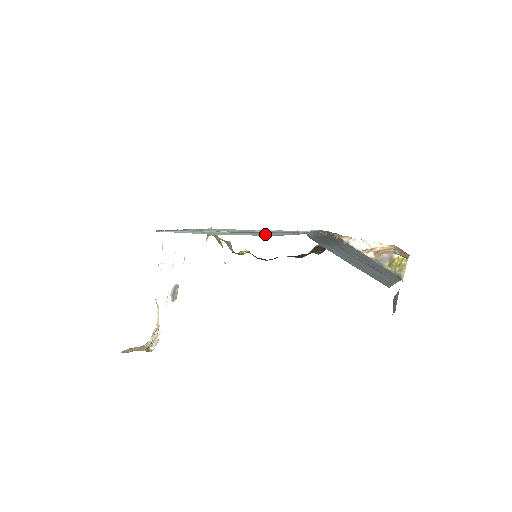
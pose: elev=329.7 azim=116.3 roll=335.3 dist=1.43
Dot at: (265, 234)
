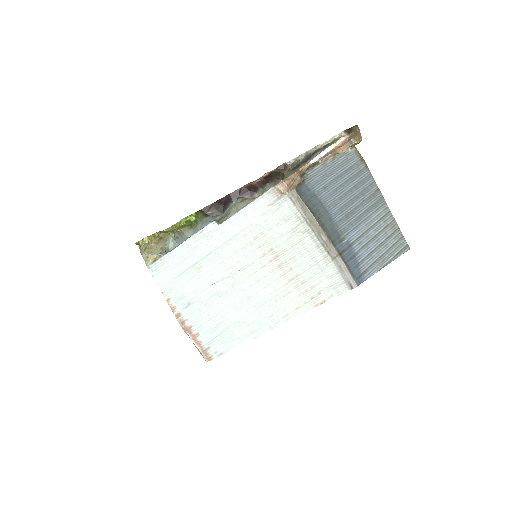
Dot at: (302, 286)
